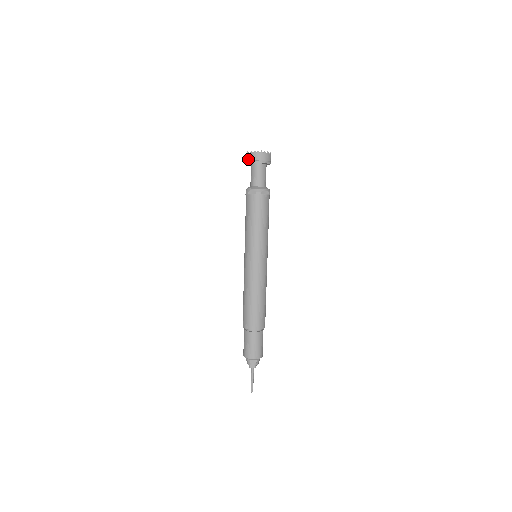
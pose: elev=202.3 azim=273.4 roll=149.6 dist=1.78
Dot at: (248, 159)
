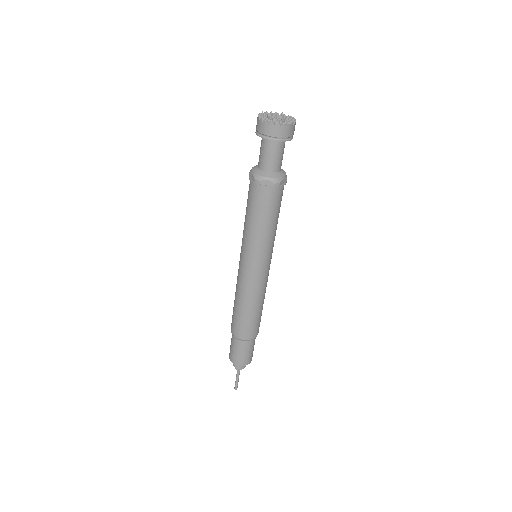
Dot at: (264, 132)
